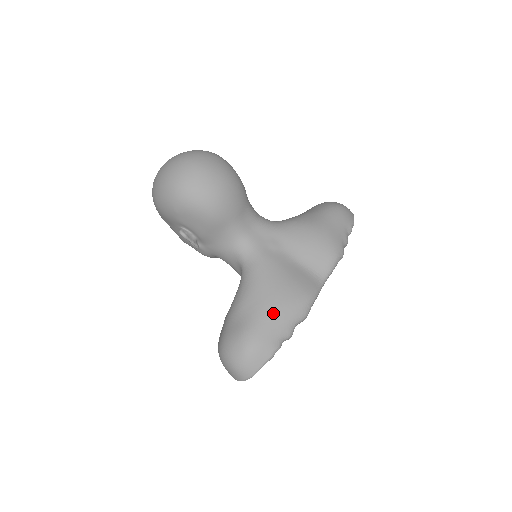
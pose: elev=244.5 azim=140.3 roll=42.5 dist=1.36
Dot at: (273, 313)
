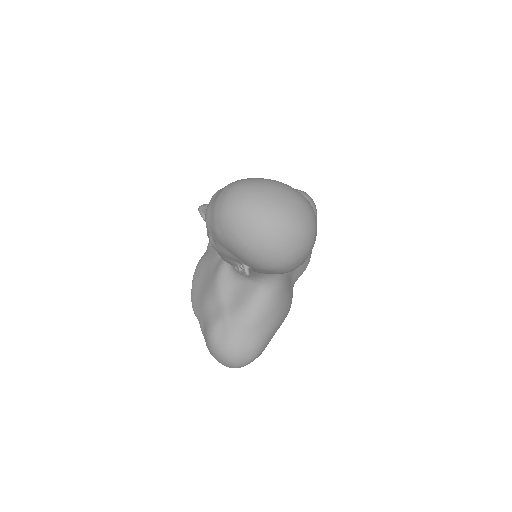
Dot at: (275, 329)
